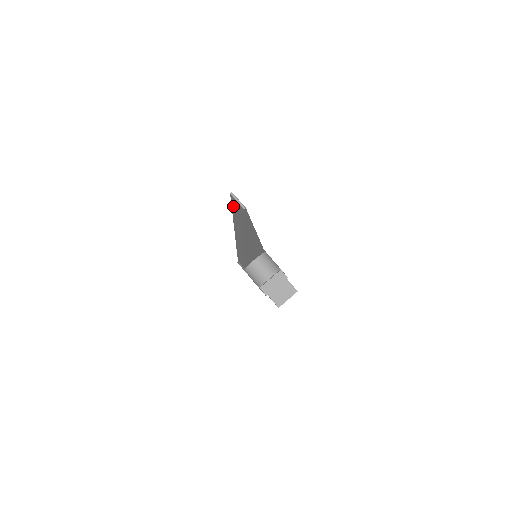
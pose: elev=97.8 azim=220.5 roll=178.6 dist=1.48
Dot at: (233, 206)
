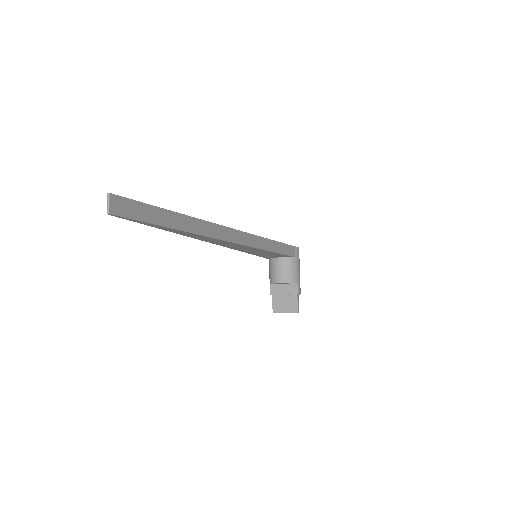
Dot at: (131, 204)
